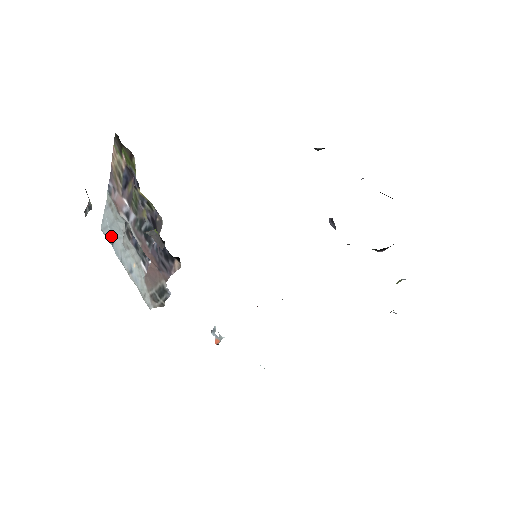
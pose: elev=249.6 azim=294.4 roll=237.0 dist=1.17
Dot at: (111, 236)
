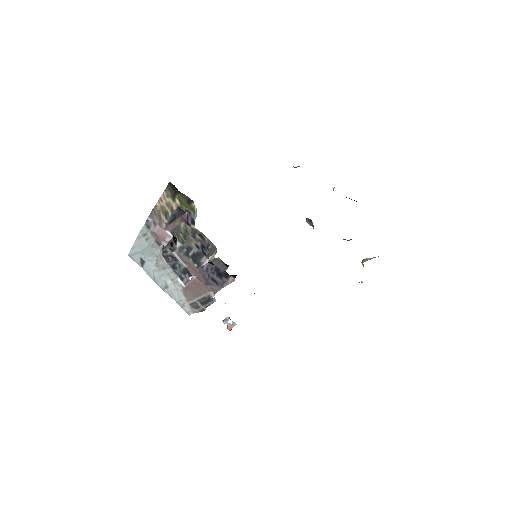
Dot at: (141, 260)
